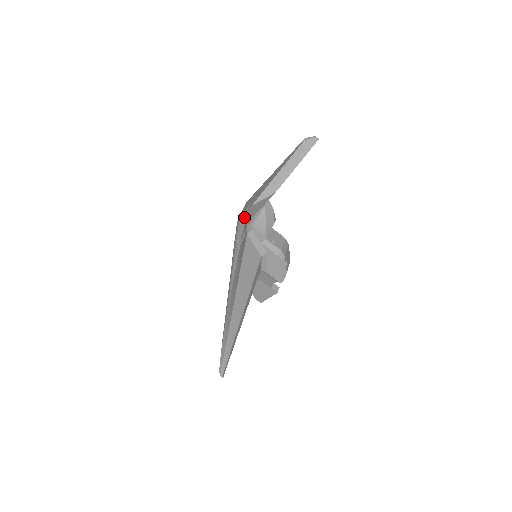
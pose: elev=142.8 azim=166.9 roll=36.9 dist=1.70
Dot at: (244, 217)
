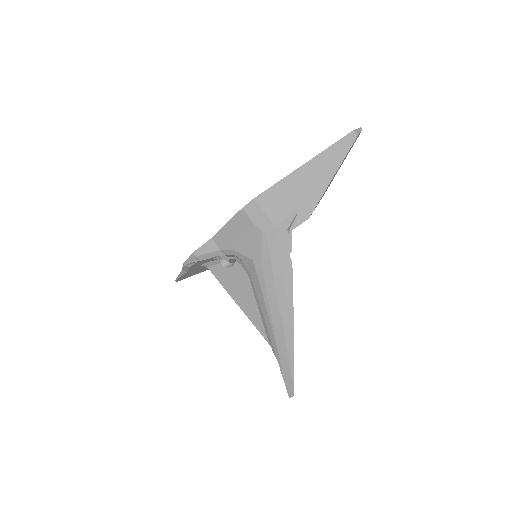
Dot at: (288, 229)
